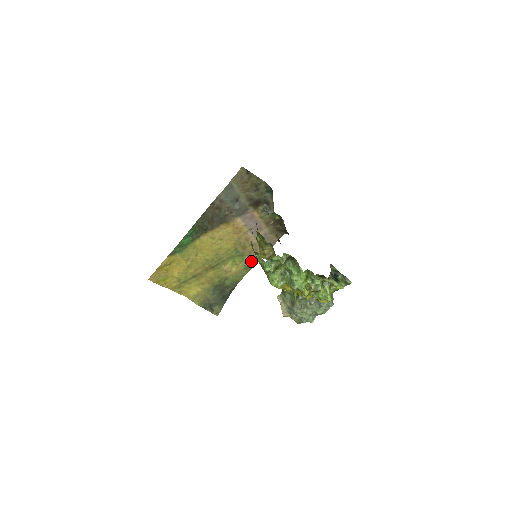
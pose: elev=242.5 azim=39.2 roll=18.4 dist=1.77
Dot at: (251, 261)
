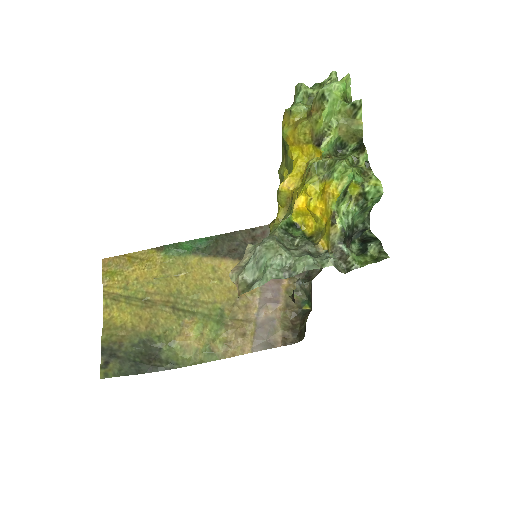
Dot at: (222, 347)
